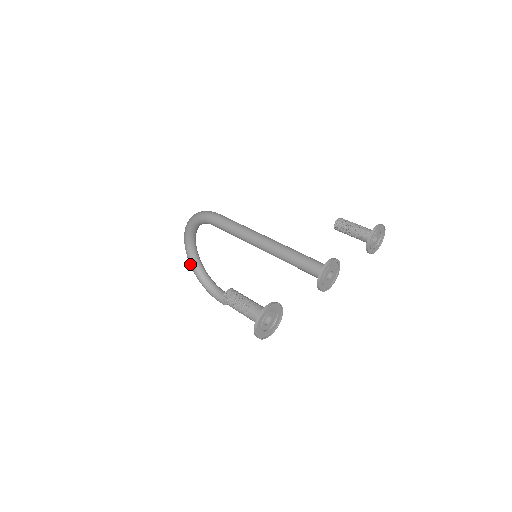
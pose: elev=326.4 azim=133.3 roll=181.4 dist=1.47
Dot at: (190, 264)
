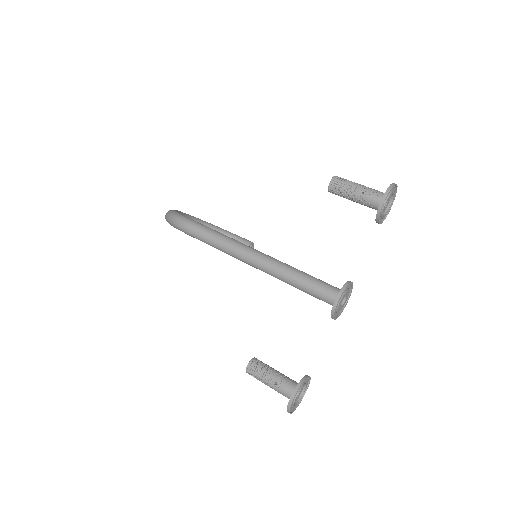
Dot at: occluded
